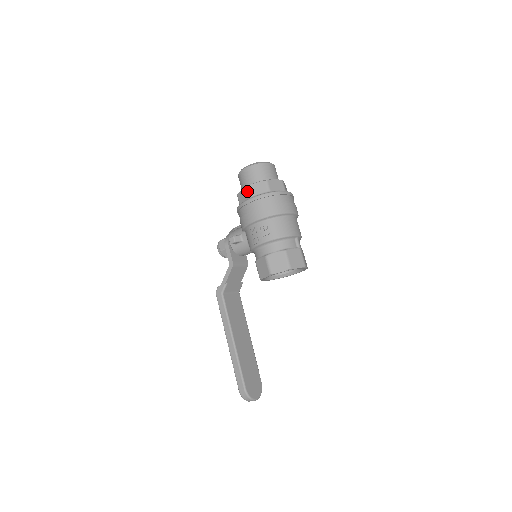
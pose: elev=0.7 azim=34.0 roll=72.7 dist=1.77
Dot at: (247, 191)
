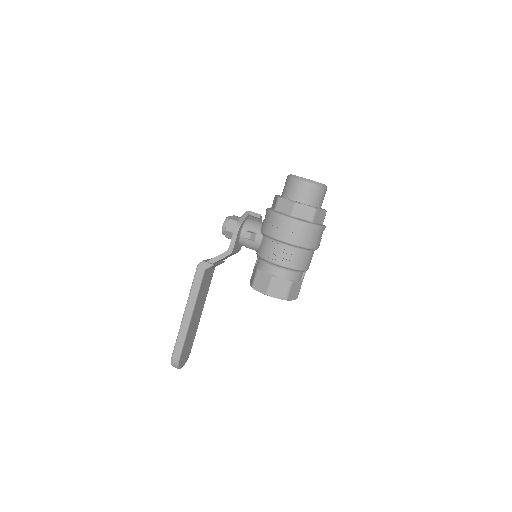
Dot at: (293, 207)
